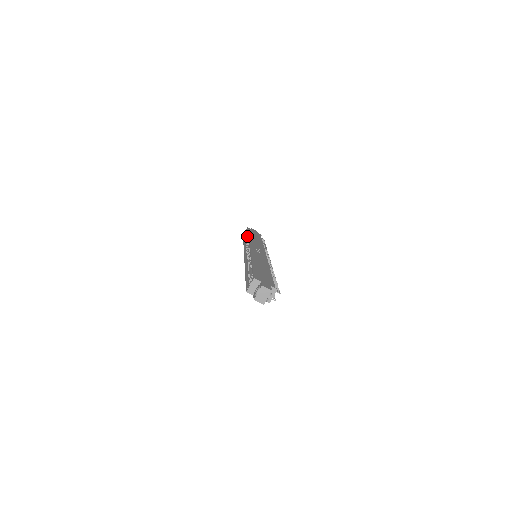
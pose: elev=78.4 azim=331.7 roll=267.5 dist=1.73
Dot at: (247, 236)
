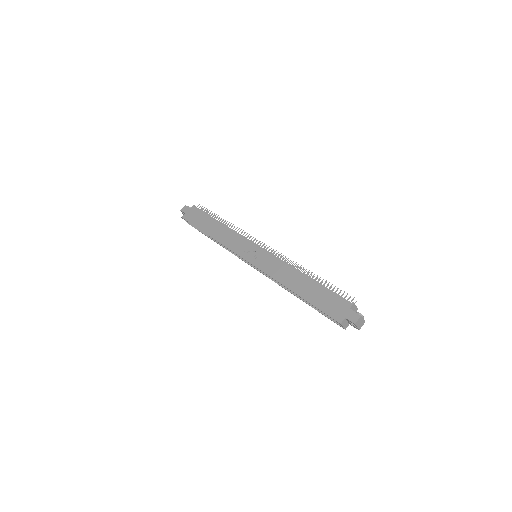
Dot at: occluded
